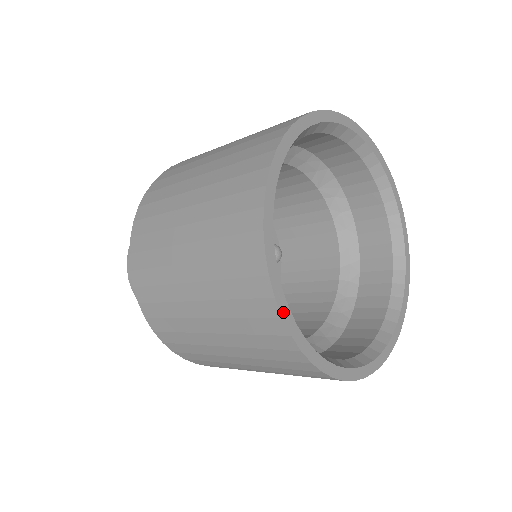
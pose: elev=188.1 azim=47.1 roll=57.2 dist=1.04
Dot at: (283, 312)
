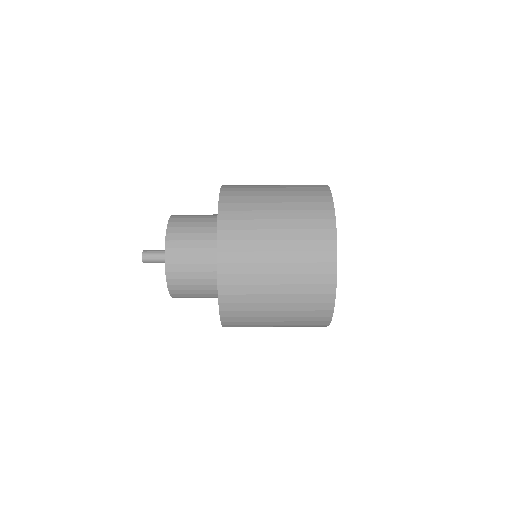
Dot at: occluded
